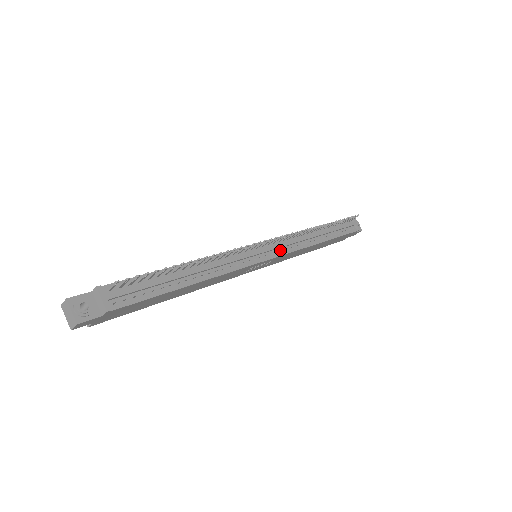
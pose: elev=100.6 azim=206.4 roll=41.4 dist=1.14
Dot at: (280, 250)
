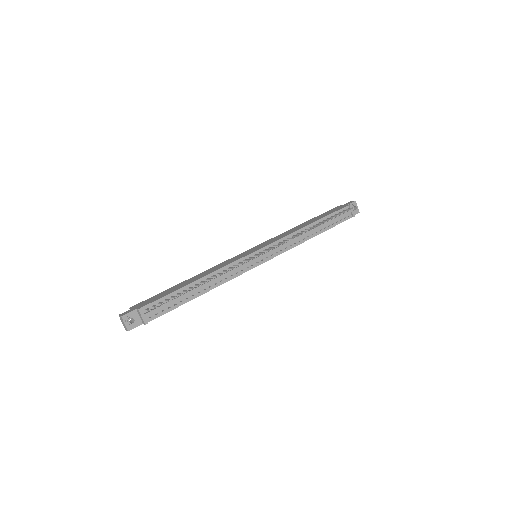
Dot at: (275, 252)
